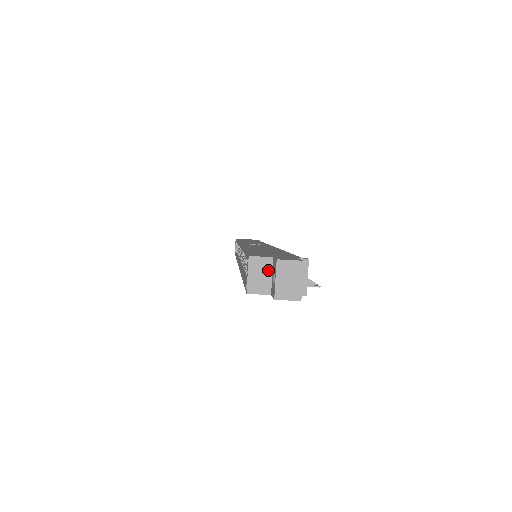
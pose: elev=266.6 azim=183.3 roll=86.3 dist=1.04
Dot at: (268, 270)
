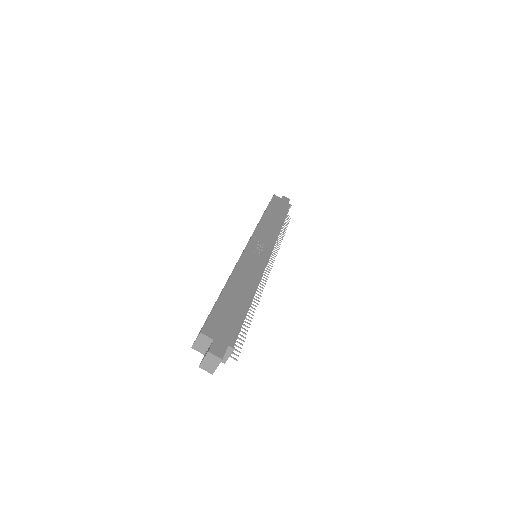
Dot at: (208, 344)
